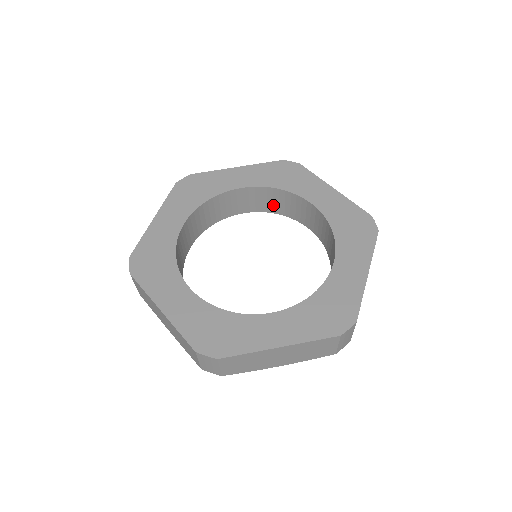
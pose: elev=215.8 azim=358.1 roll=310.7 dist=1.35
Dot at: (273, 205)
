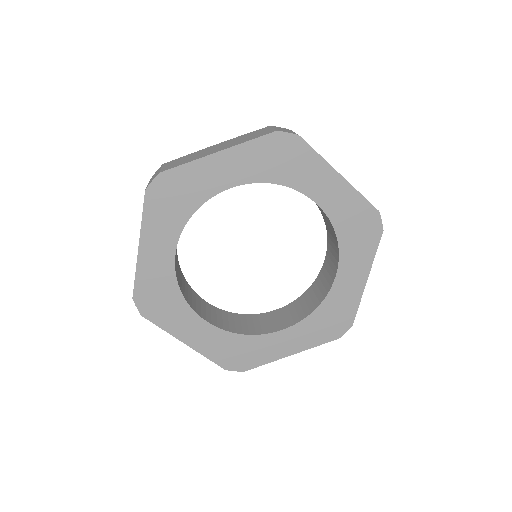
Dot at: (327, 221)
